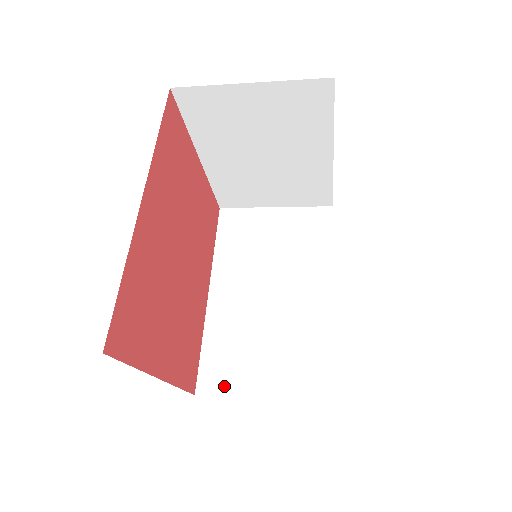
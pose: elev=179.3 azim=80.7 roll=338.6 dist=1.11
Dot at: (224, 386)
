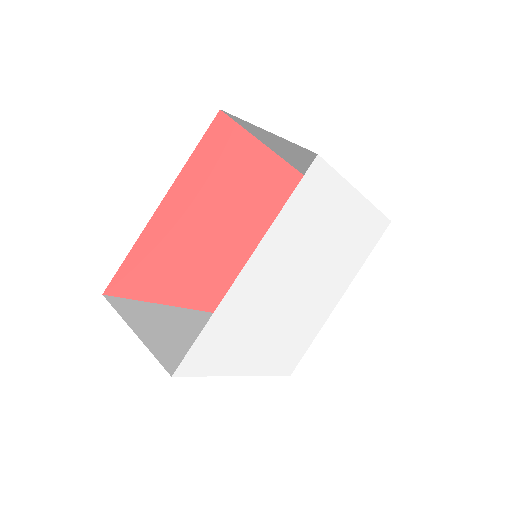
Dot at: occluded
